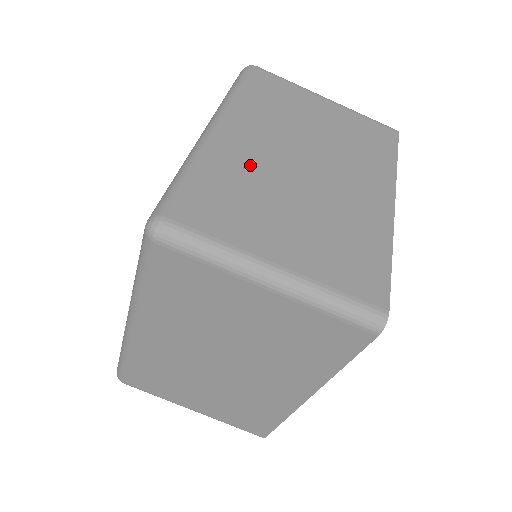
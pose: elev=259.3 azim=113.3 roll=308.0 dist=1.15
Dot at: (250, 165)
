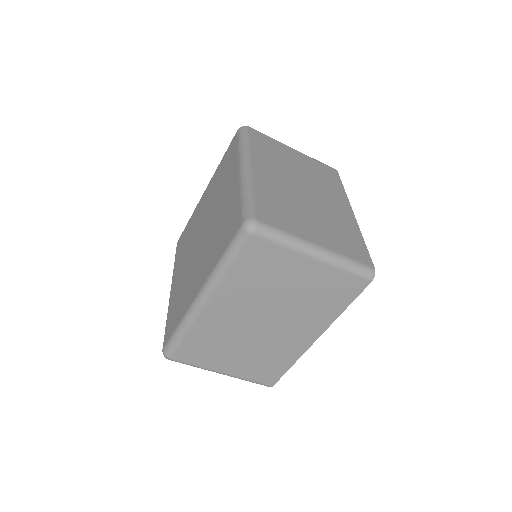
Dot at: (221, 328)
